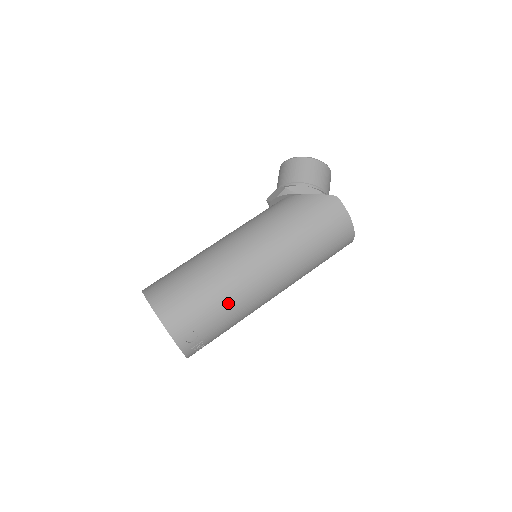
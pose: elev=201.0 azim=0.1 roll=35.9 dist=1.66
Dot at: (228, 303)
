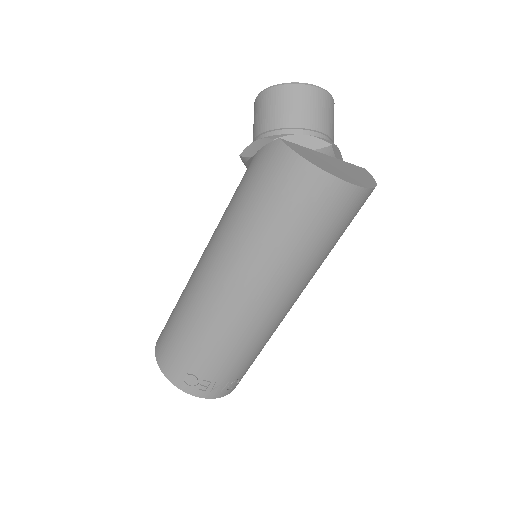
Dot at: (207, 336)
